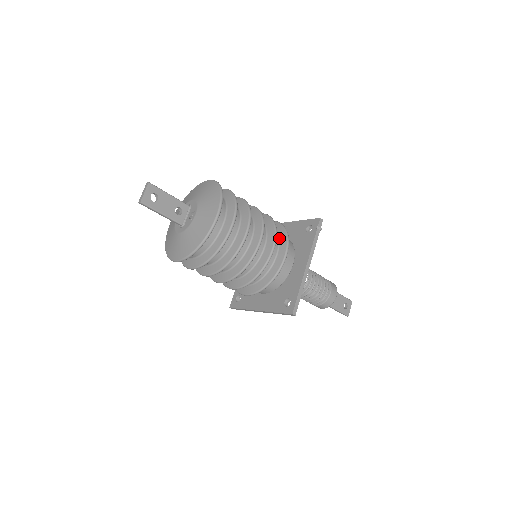
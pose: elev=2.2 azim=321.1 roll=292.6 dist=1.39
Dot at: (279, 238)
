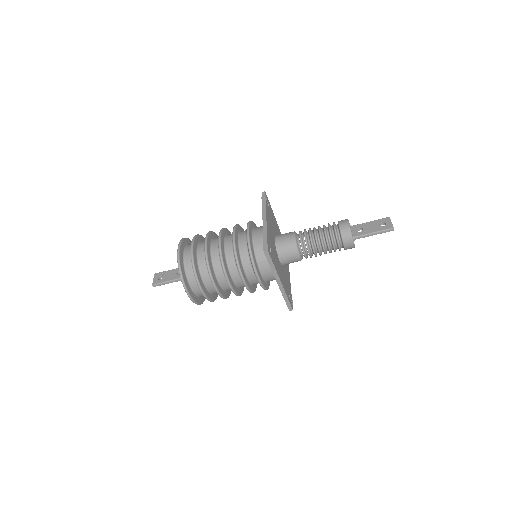
Dot at: occluded
